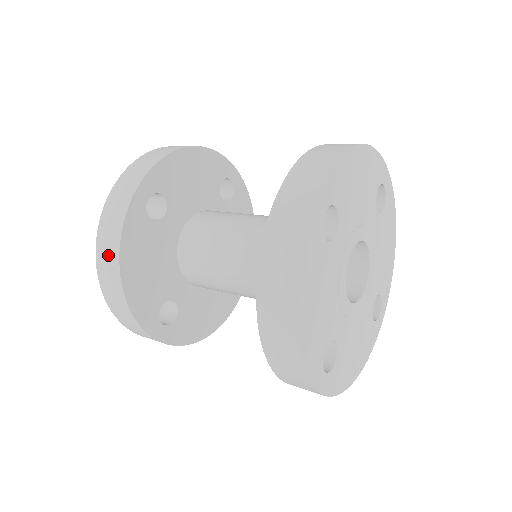
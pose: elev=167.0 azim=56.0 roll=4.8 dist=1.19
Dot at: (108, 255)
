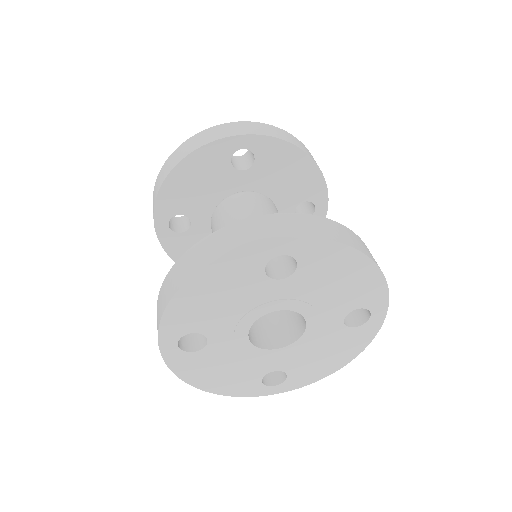
Dot at: (185, 149)
